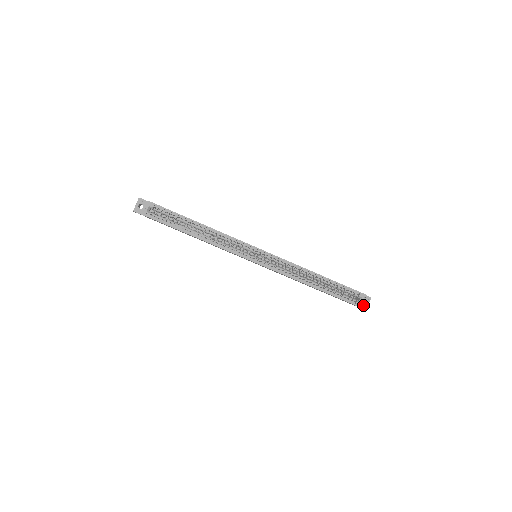
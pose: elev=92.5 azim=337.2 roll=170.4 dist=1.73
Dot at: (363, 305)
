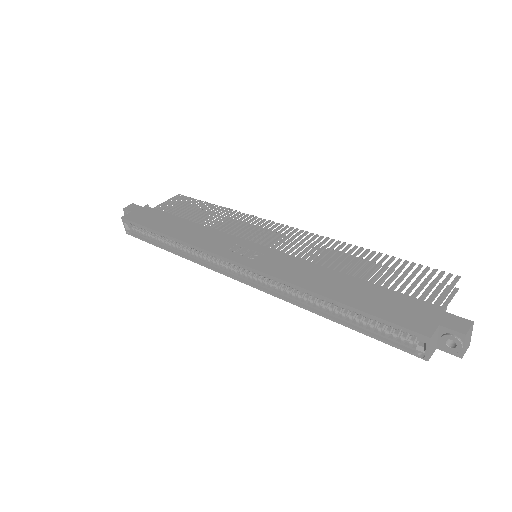
Dot at: (449, 349)
